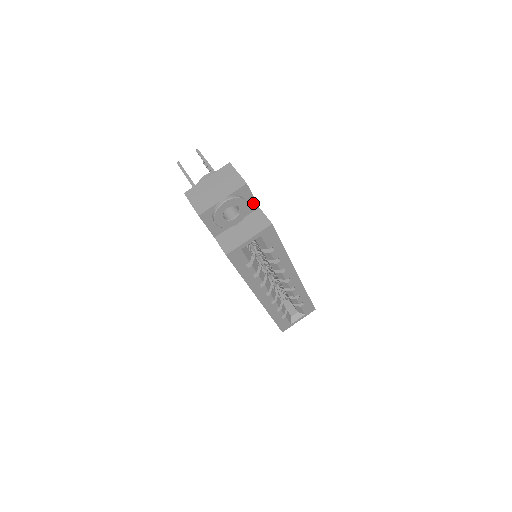
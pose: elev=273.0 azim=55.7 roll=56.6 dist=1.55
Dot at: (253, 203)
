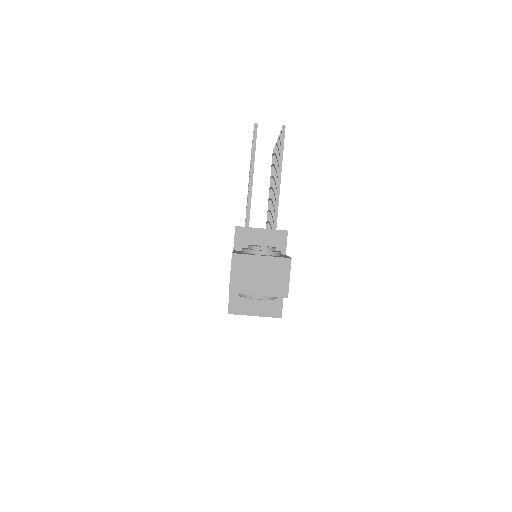
Dot at: occluded
